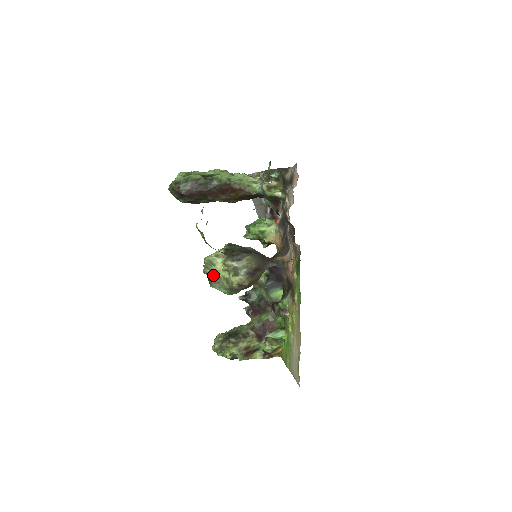
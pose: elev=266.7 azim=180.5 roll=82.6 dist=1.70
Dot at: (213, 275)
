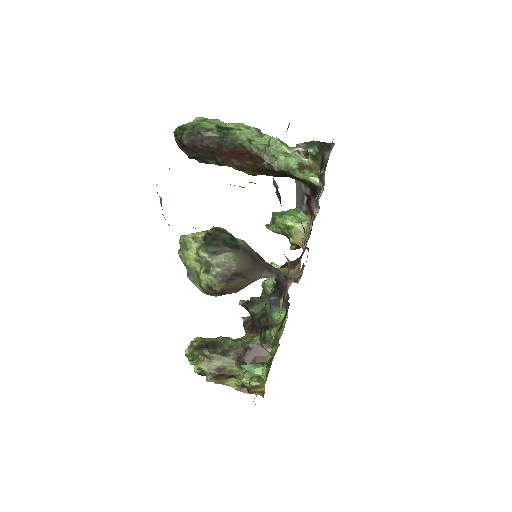
Dot at: (185, 262)
